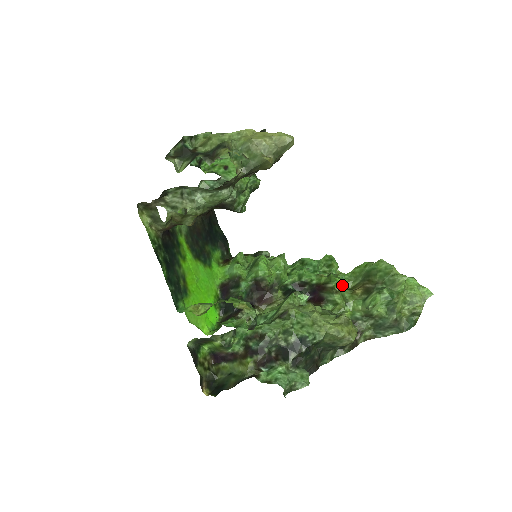
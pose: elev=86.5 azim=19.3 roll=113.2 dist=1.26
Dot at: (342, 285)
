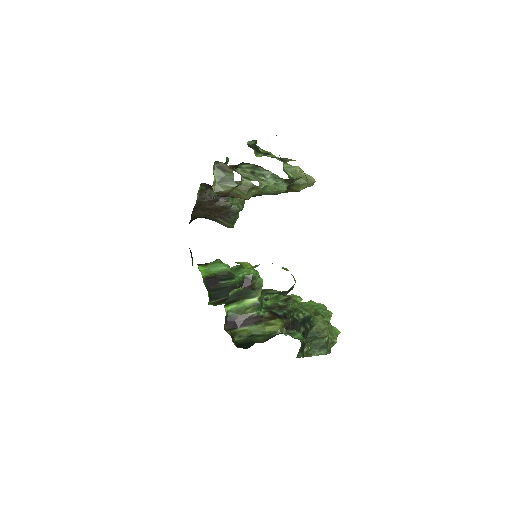
Dot at: occluded
